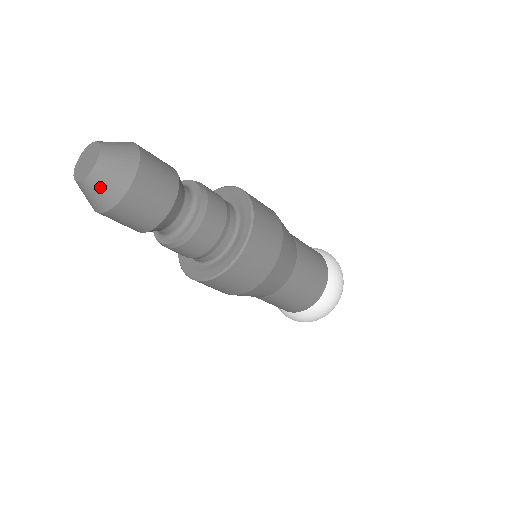
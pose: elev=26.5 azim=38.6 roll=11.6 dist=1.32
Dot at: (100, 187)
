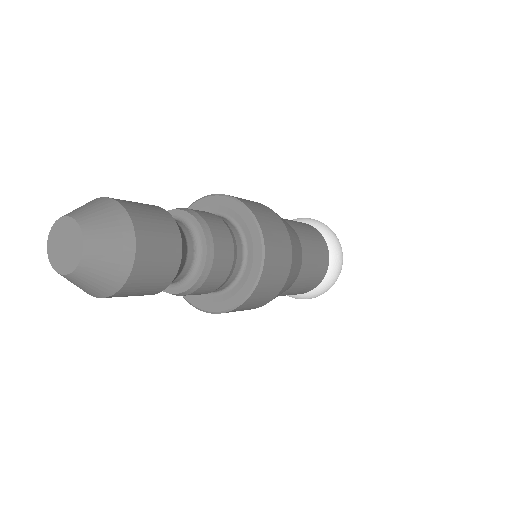
Dot at: (100, 269)
